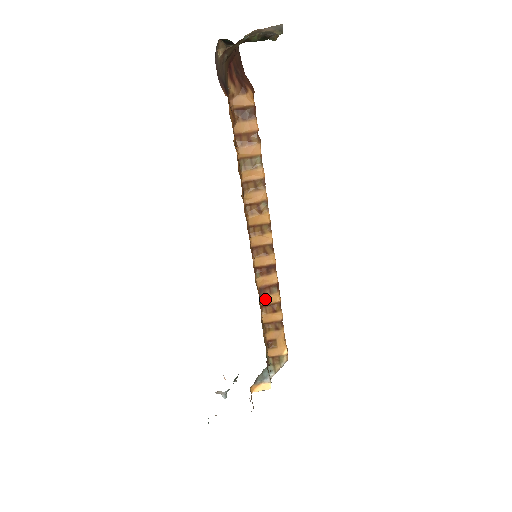
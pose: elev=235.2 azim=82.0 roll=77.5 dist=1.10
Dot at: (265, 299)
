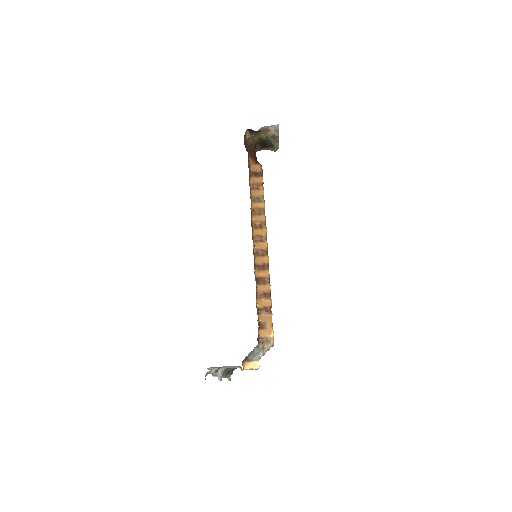
Dot at: (260, 288)
